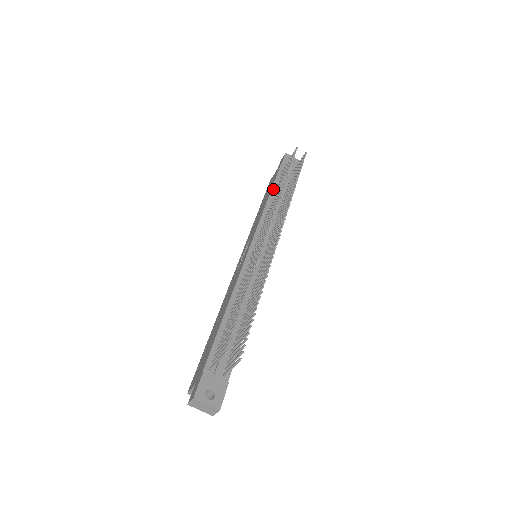
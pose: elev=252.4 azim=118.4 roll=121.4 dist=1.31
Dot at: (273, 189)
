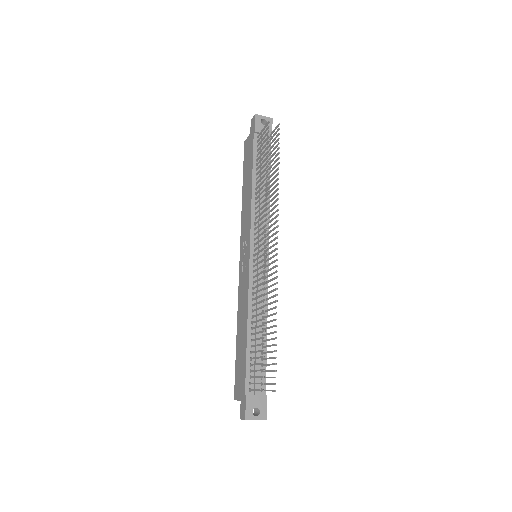
Dot at: (254, 171)
